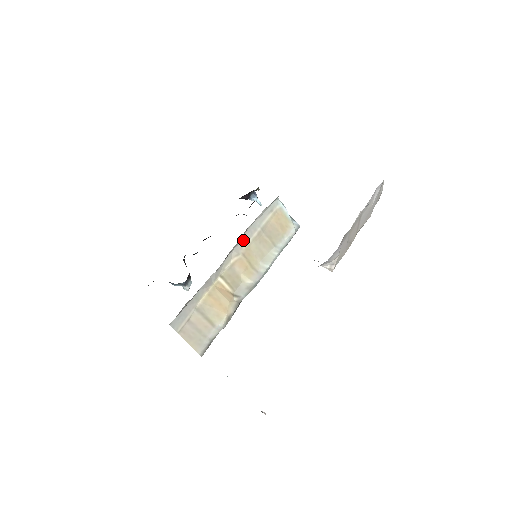
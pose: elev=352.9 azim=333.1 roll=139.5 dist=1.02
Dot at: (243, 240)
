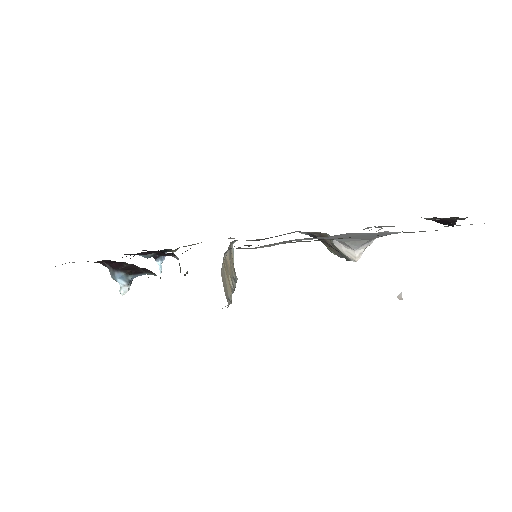
Dot at: occluded
